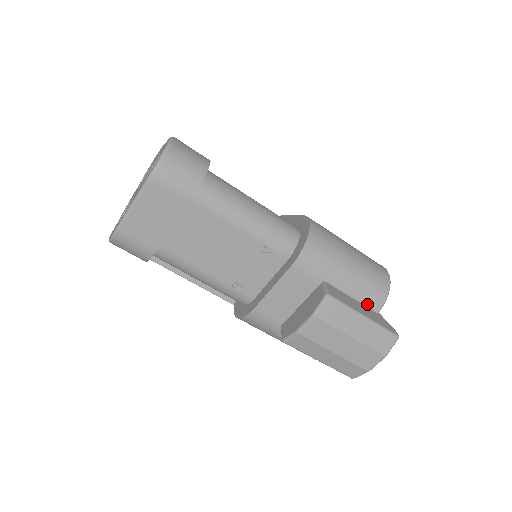
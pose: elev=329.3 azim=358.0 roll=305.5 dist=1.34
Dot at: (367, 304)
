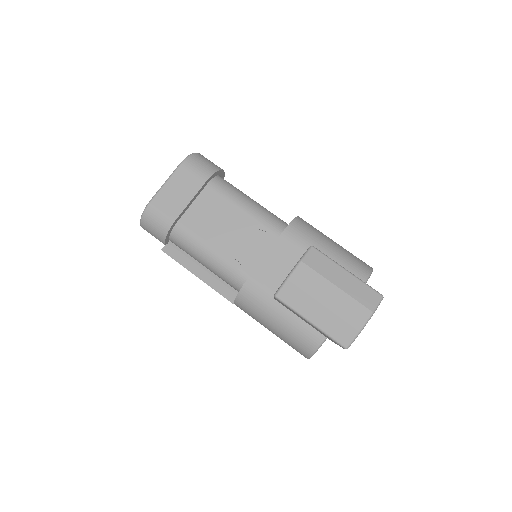
Dot at: occluded
